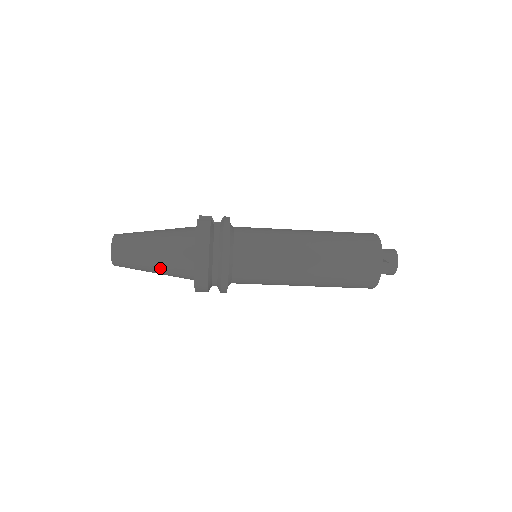
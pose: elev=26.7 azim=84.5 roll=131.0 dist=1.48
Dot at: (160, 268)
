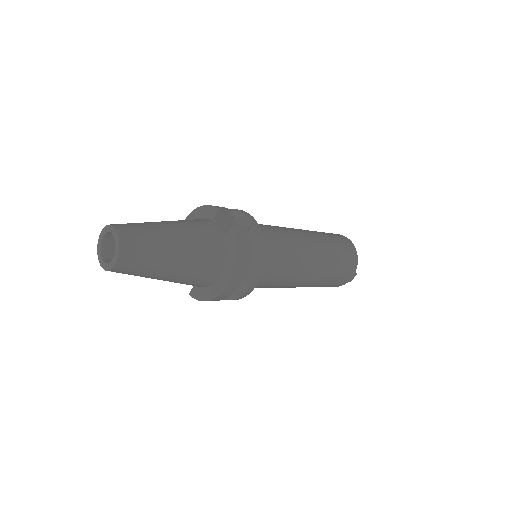
Dot at: (171, 280)
